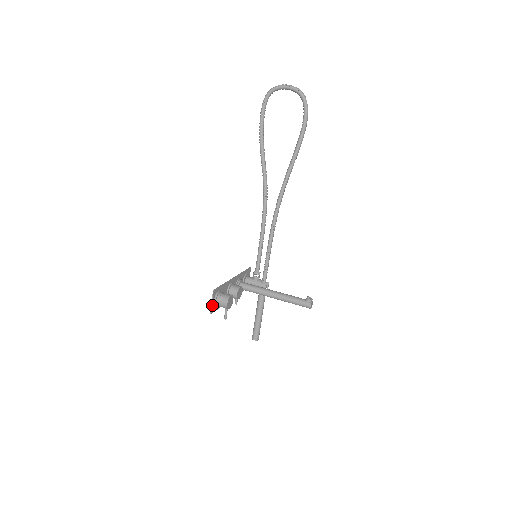
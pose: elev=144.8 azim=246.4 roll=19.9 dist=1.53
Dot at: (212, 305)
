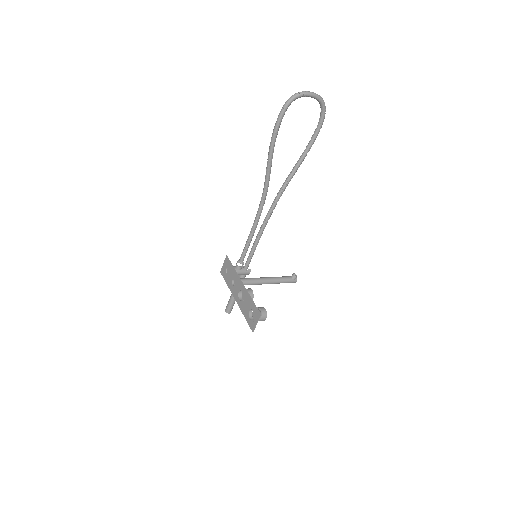
Dot at: (255, 325)
